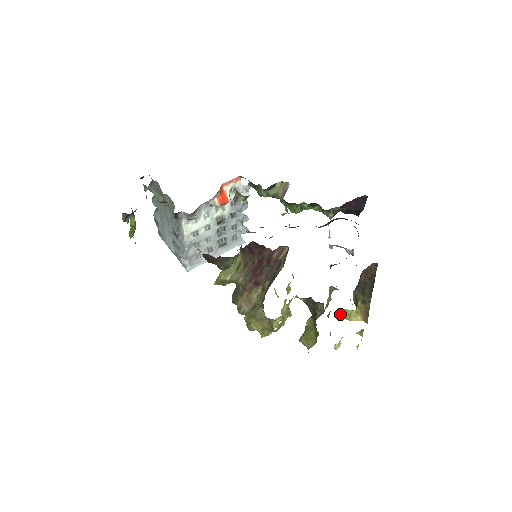
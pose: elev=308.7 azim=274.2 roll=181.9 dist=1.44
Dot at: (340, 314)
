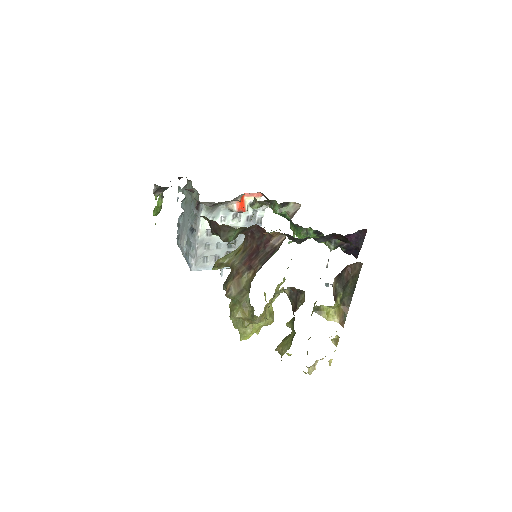
Dot at: (319, 310)
